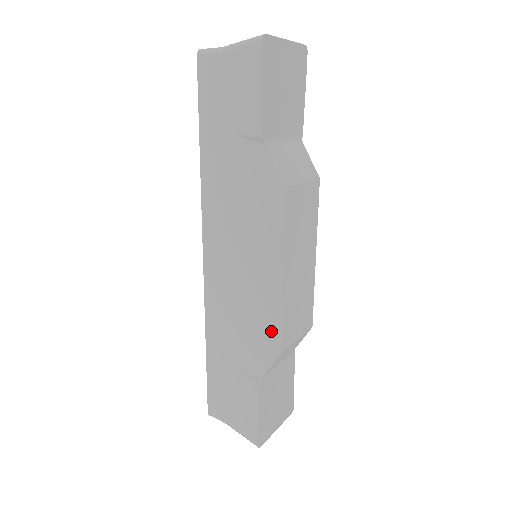
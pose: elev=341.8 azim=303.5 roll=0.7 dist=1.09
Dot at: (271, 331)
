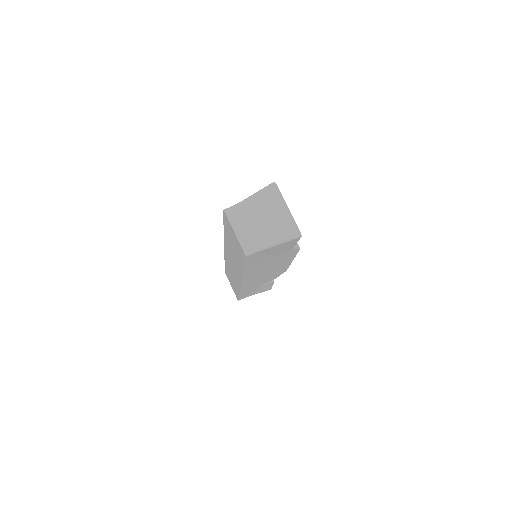
Dot at: occluded
